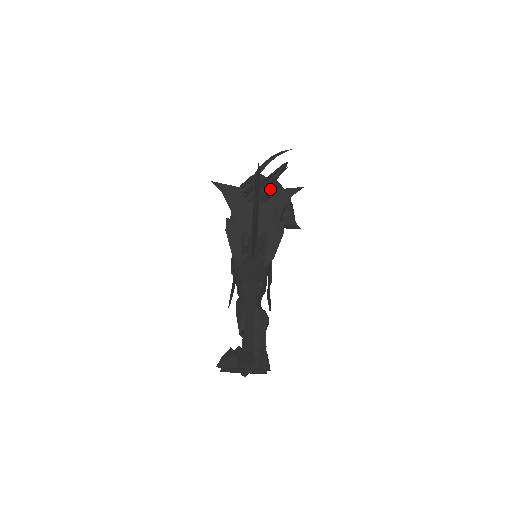
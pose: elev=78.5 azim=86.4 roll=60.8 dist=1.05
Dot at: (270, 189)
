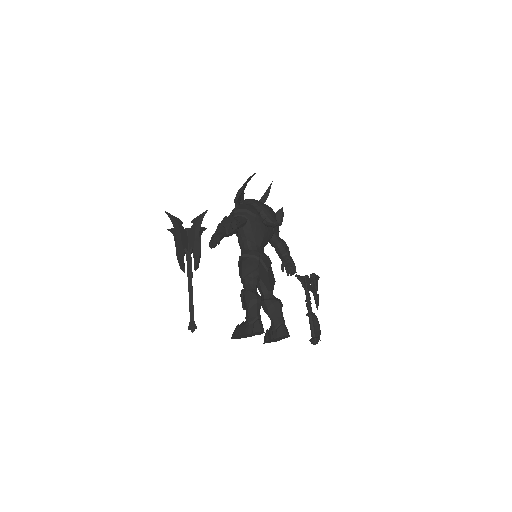
Dot at: (235, 210)
